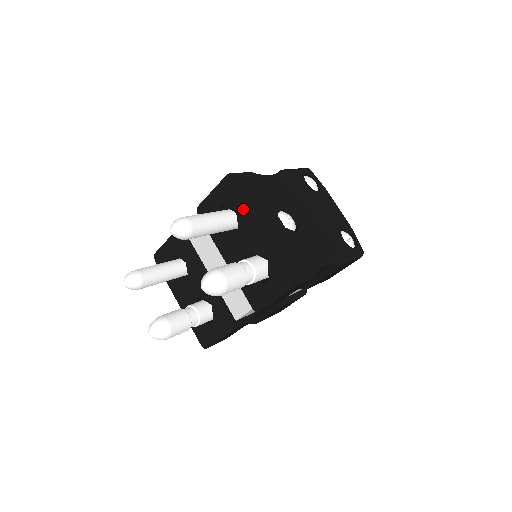
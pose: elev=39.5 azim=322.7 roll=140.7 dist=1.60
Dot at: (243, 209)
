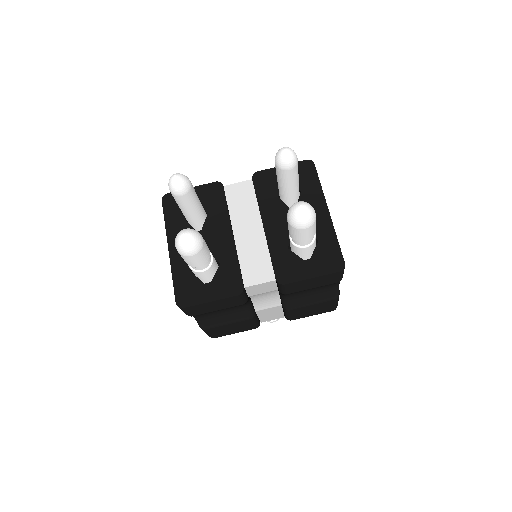
Dot at: (311, 191)
